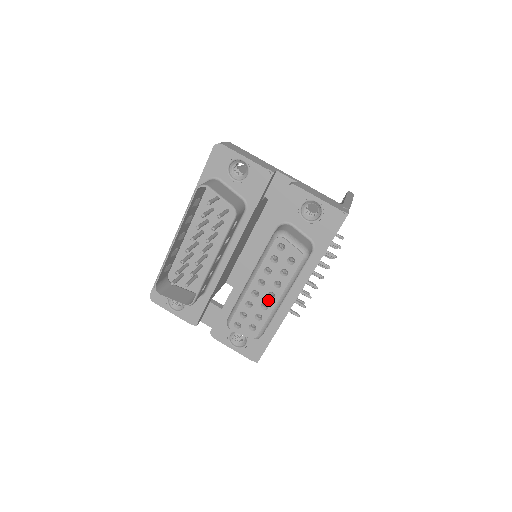
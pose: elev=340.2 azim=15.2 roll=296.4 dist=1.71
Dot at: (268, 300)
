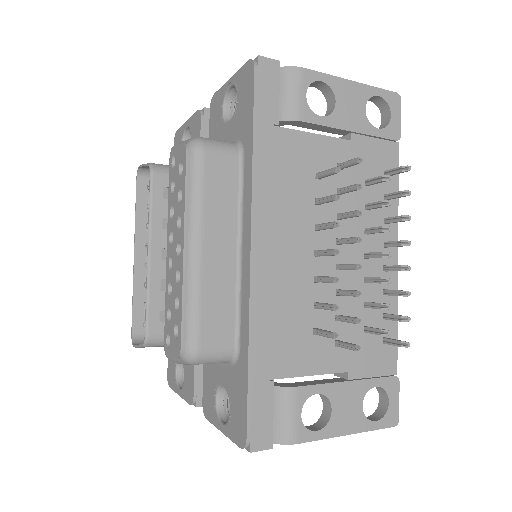
Dot at: (178, 261)
